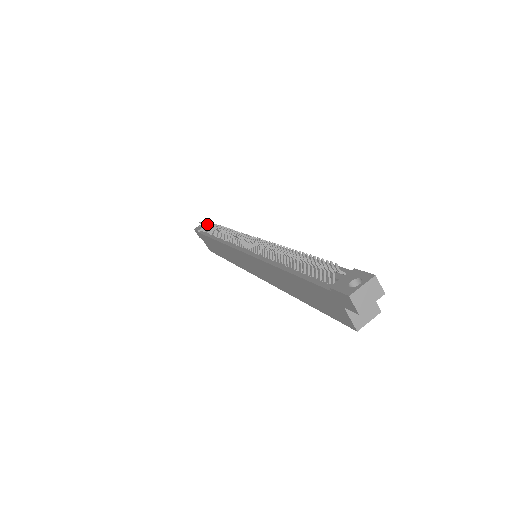
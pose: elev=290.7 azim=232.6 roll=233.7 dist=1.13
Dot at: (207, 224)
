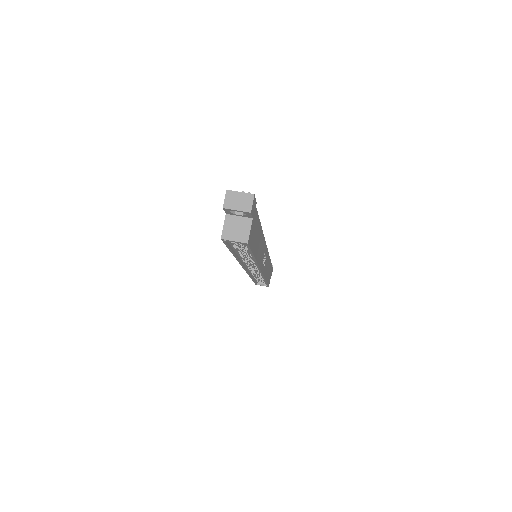
Dot at: occluded
